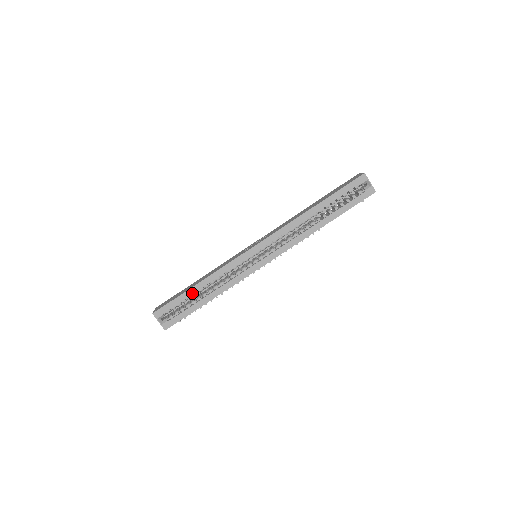
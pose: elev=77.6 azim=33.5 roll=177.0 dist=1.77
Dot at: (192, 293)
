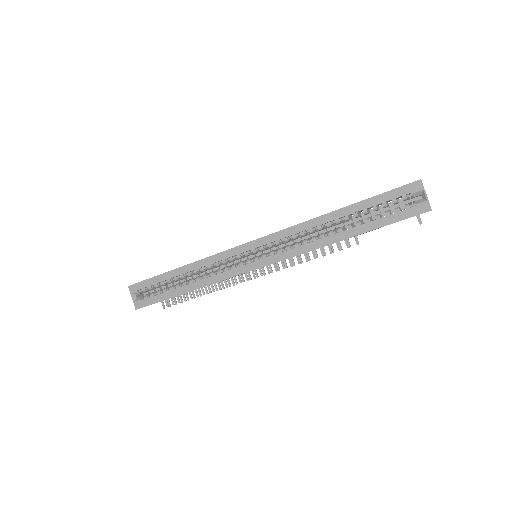
Dot at: (171, 277)
